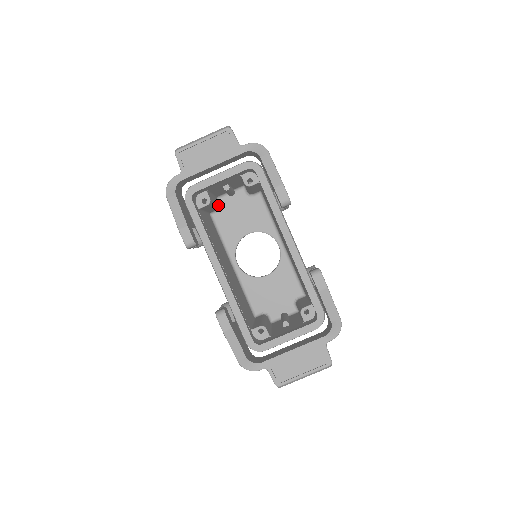
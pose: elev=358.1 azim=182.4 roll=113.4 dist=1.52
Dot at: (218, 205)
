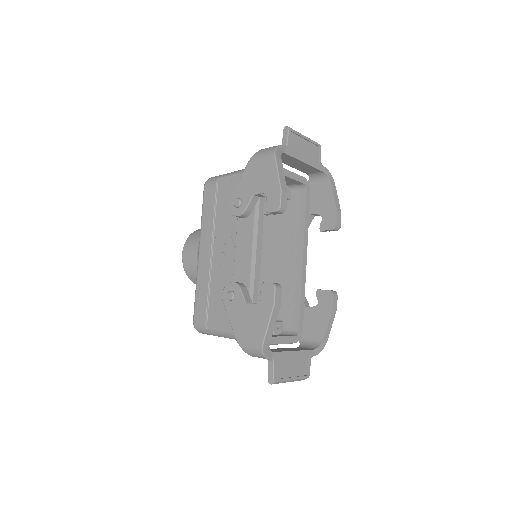
Dot at: occluded
